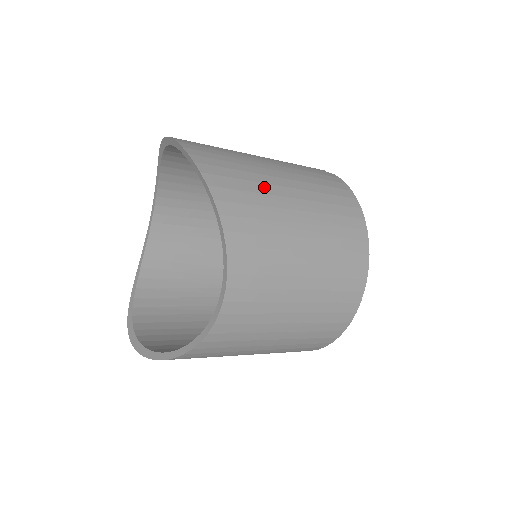
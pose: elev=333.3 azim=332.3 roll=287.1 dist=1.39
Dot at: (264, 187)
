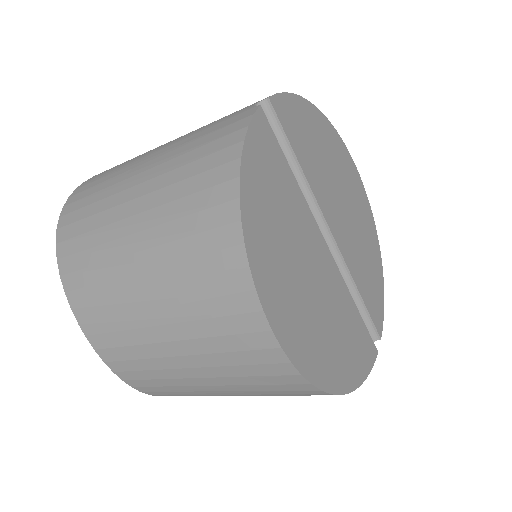
Dot at: (105, 216)
